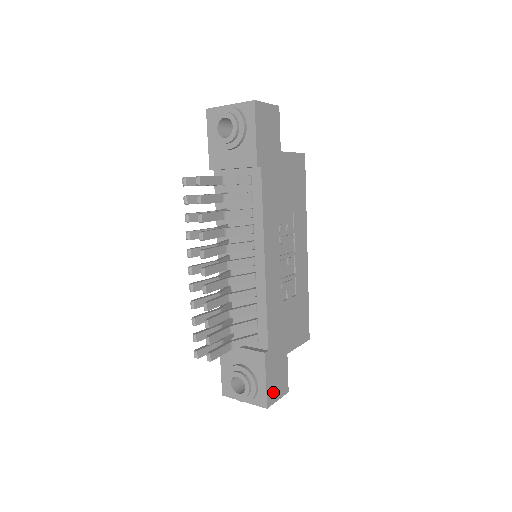
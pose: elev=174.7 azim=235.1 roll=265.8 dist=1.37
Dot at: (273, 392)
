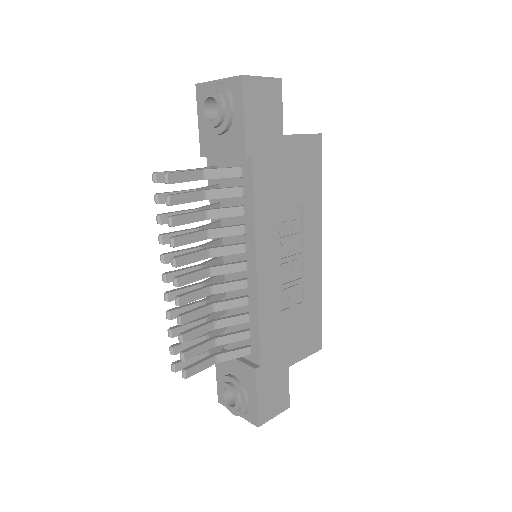
Dot at: (267, 409)
